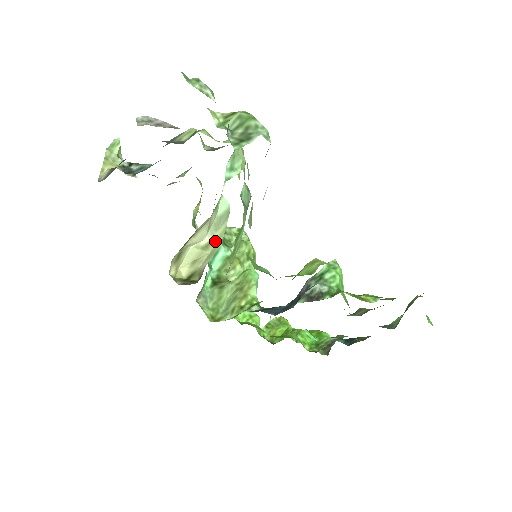
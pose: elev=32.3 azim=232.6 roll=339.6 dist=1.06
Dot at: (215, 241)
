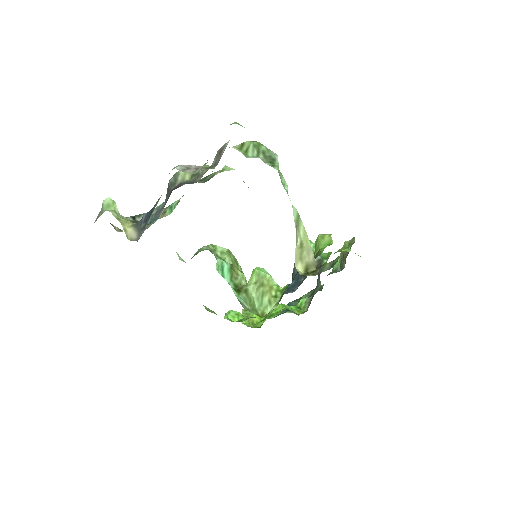
Dot at: (303, 239)
